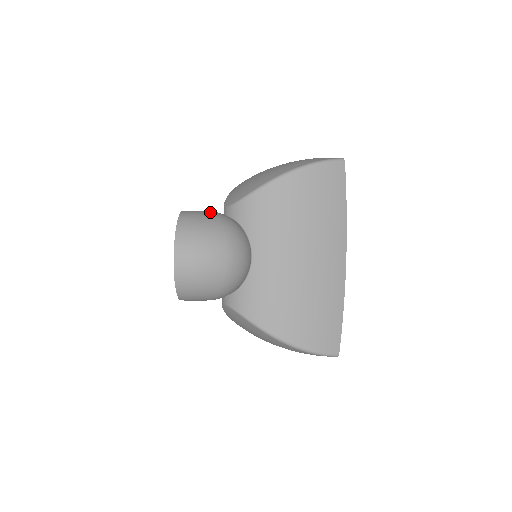
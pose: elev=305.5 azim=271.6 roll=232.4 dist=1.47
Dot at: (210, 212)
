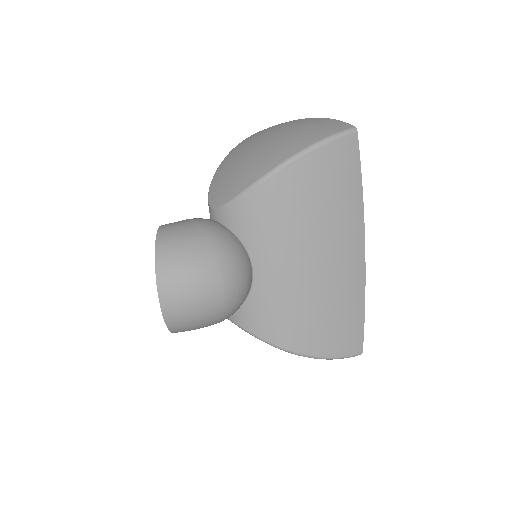
Dot at: (193, 226)
